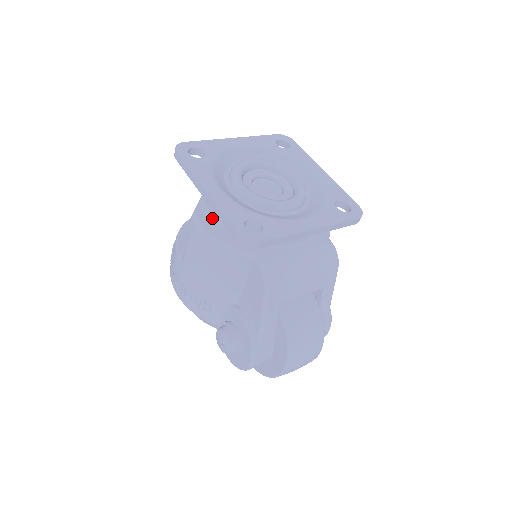
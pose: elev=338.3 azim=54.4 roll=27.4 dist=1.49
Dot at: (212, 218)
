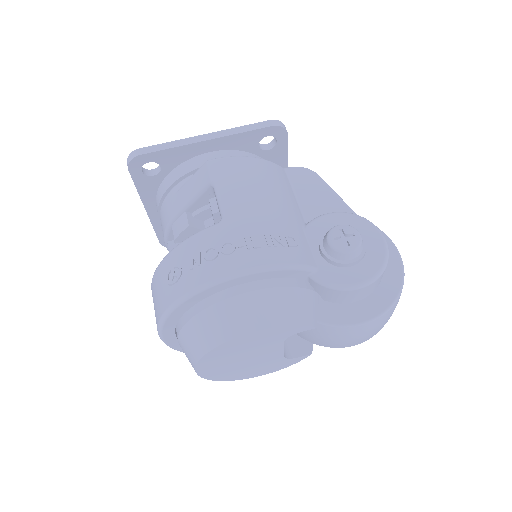
Dot at: occluded
